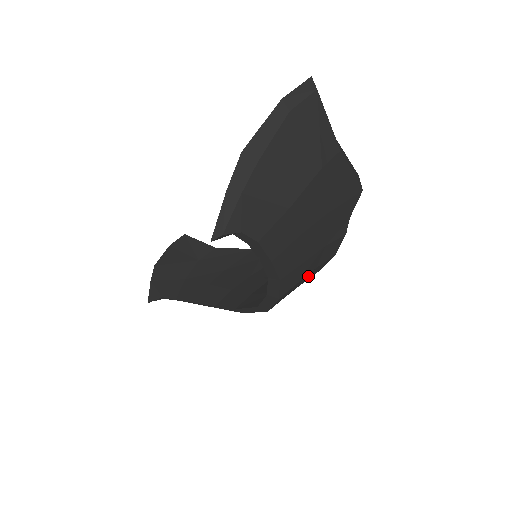
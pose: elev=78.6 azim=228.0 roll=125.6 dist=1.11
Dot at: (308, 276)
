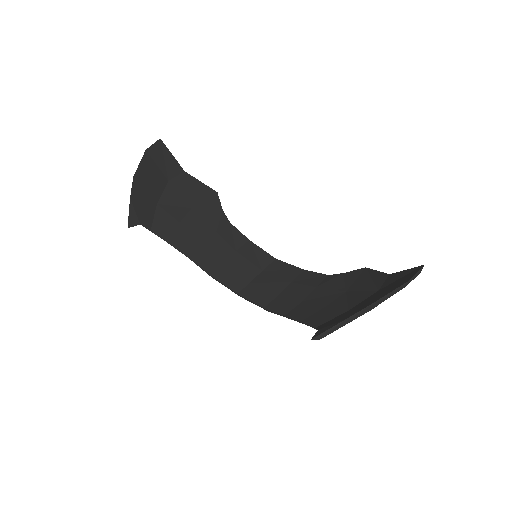
Dot at: occluded
